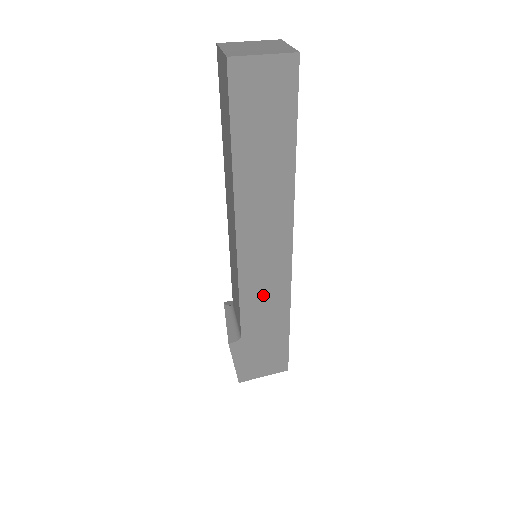
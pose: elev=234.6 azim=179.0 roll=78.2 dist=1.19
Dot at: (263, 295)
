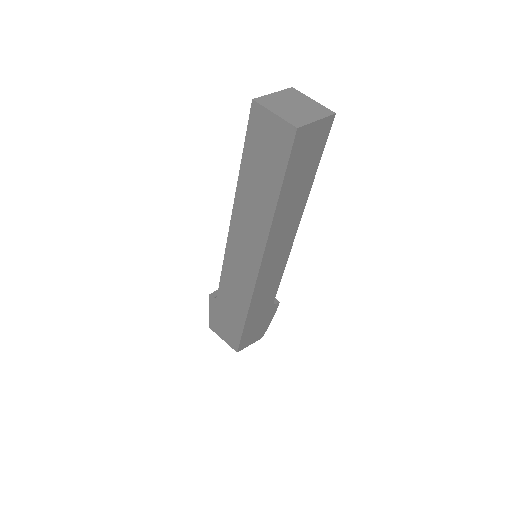
Dot at: (235, 282)
